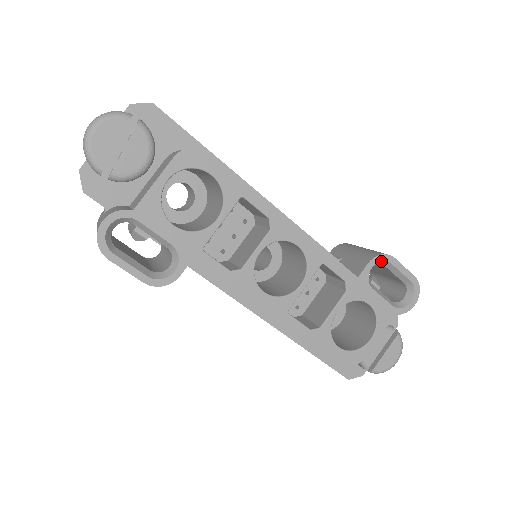
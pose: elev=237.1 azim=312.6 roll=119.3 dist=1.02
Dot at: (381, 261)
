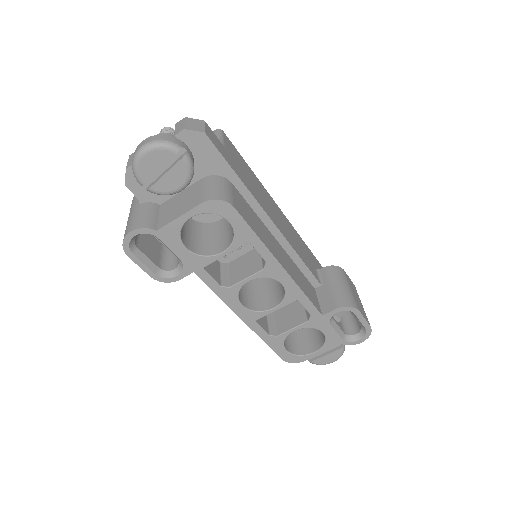
Dot at: (347, 310)
